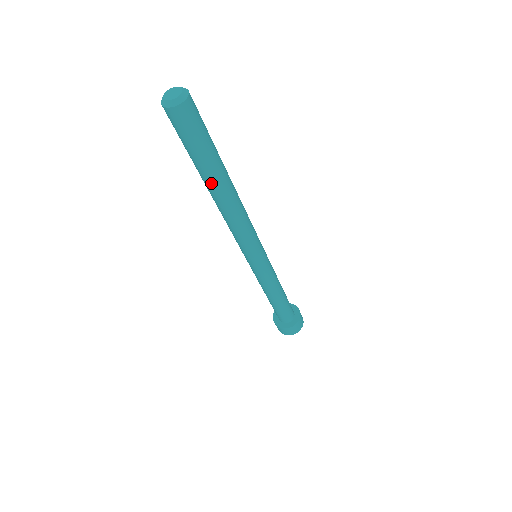
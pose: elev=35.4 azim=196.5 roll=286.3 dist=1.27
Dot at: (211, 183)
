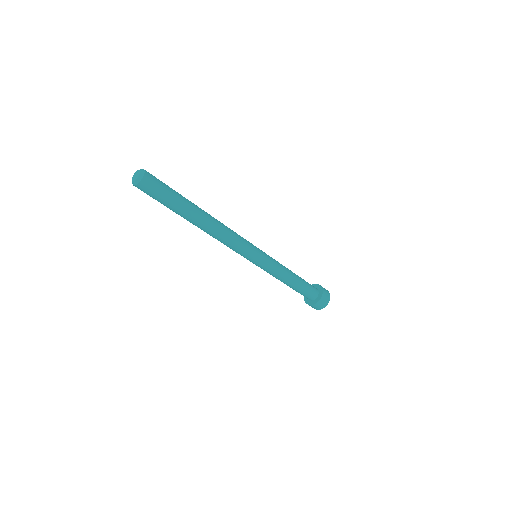
Dot at: occluded
